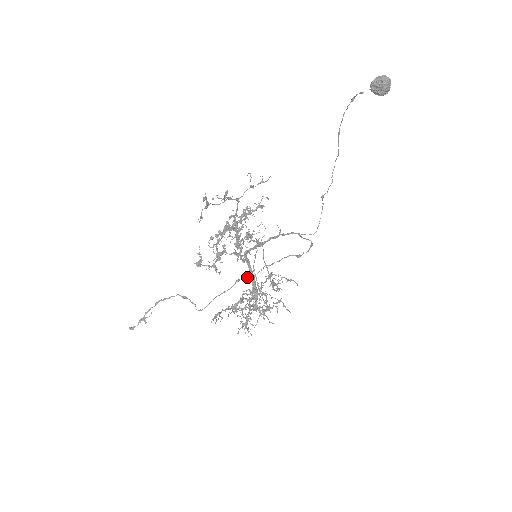
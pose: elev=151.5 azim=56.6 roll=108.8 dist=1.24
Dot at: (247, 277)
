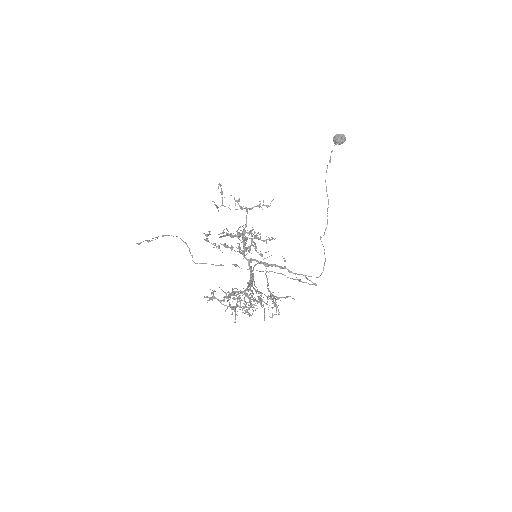
Dot at: occluded
